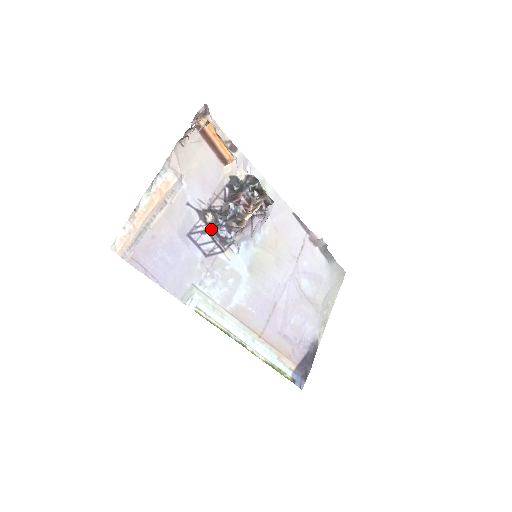
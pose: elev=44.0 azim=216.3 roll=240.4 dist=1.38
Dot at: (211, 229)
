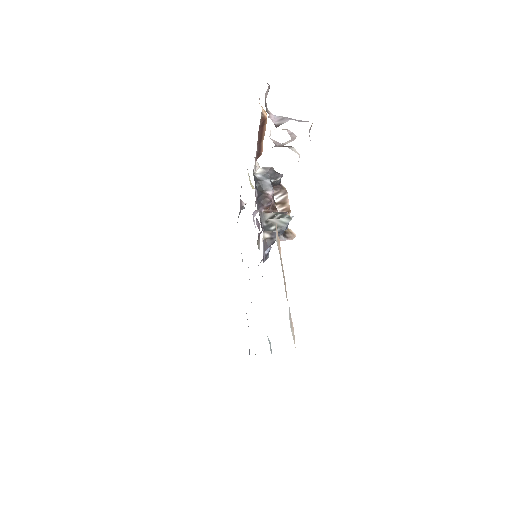
Dot at: occluded
